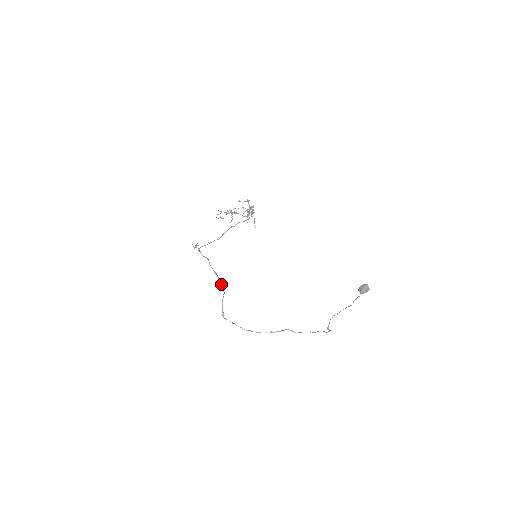
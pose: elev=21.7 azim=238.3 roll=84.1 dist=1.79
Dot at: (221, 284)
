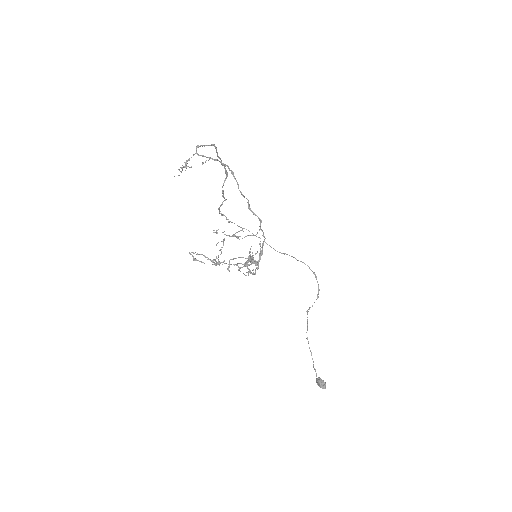
Dot at: (223, 194)
